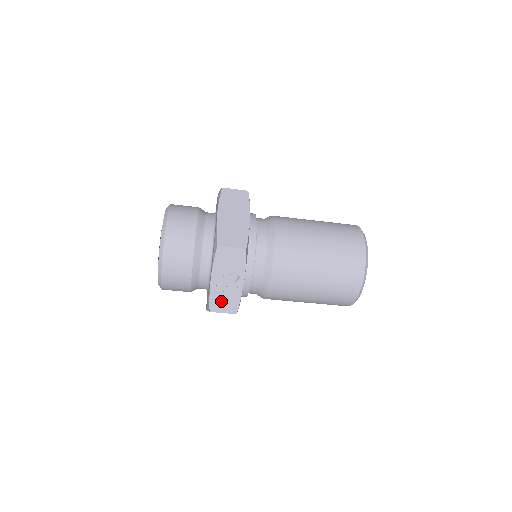
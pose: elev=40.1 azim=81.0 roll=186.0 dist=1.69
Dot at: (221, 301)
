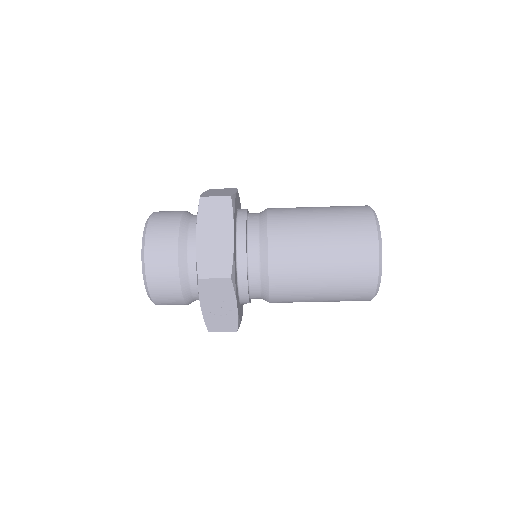
Dot at: (217, 323)
